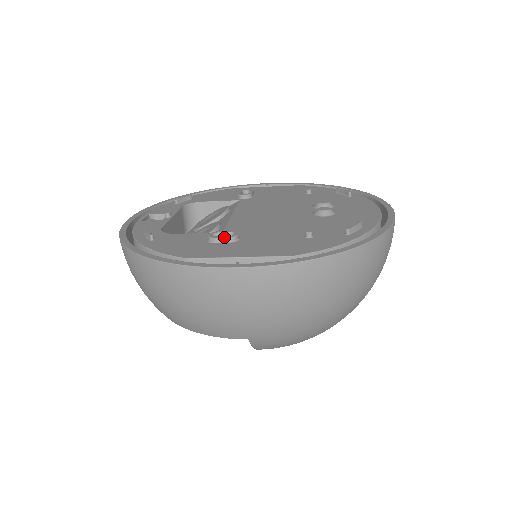
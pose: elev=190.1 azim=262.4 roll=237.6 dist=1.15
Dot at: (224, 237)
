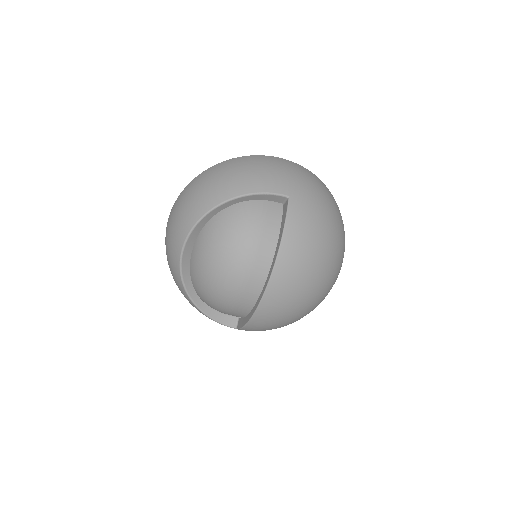
Dot at: occluded
